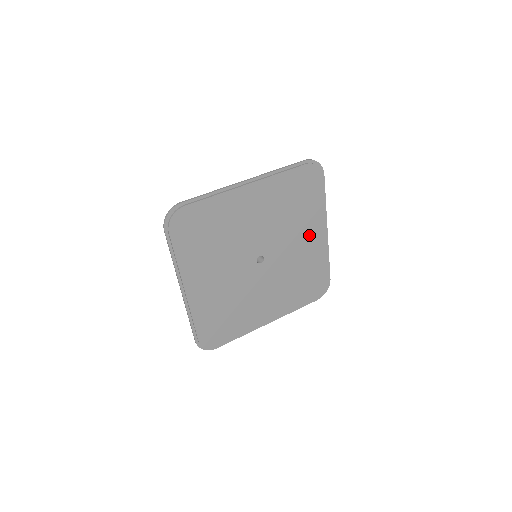
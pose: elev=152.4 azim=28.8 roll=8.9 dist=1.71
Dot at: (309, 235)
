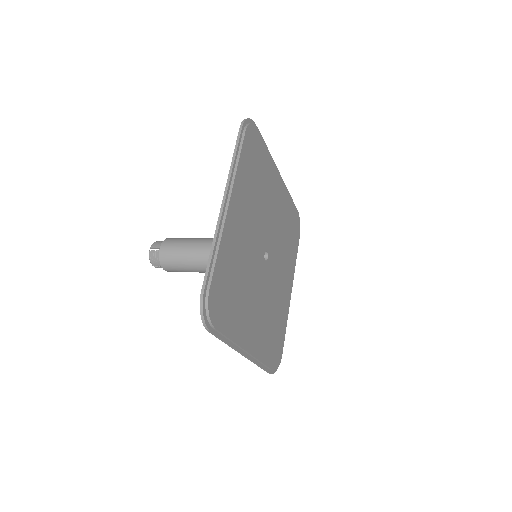
Dot at: (286, 279)
